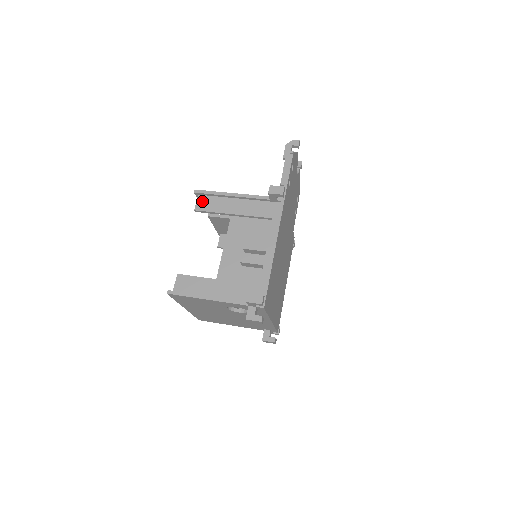
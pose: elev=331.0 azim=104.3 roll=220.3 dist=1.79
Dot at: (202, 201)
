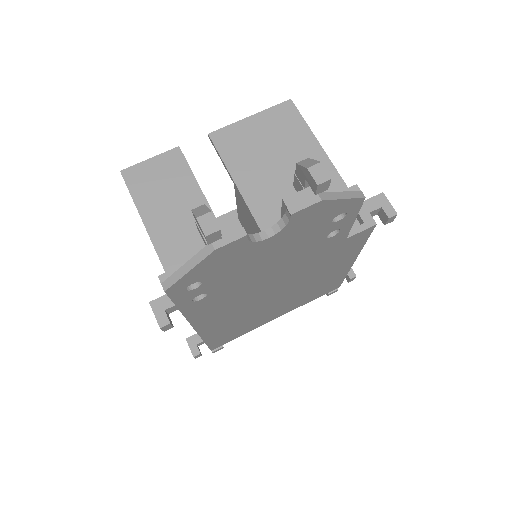
Dot at: occluded
